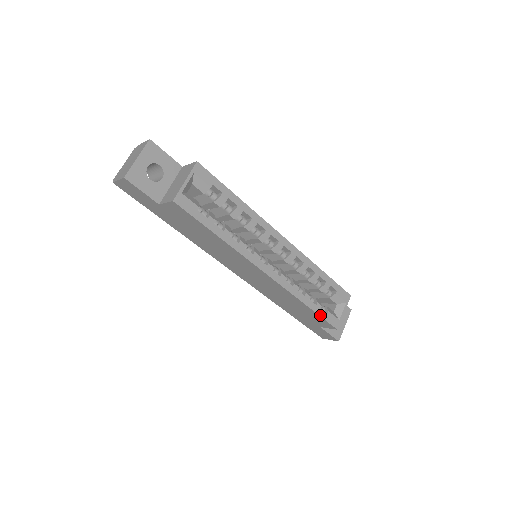
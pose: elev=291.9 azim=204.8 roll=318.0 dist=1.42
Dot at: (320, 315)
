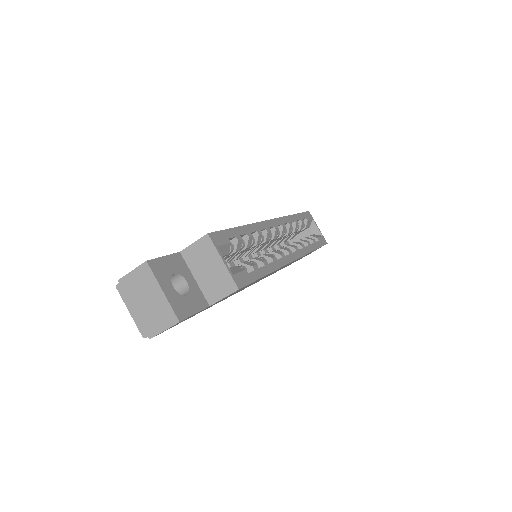
Dot at: (319, 247)
